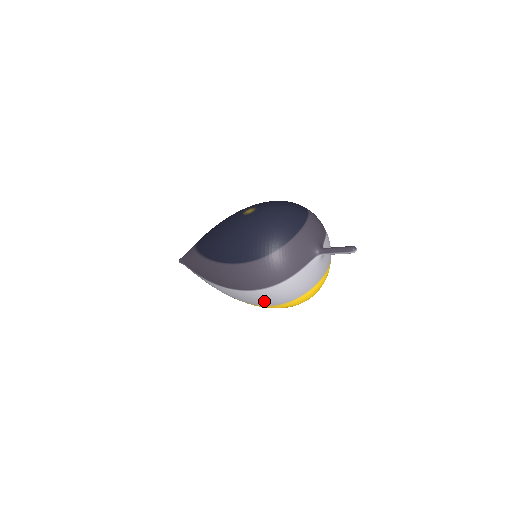
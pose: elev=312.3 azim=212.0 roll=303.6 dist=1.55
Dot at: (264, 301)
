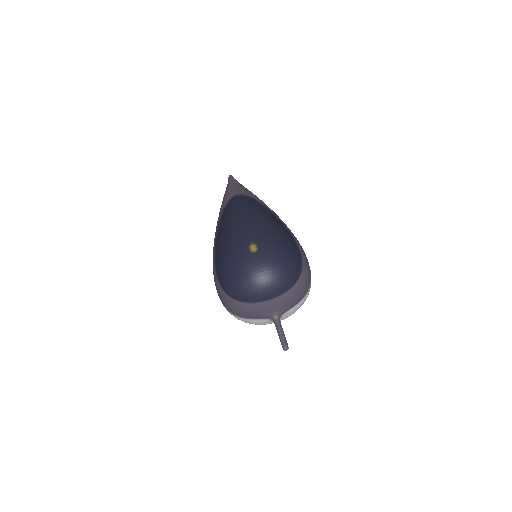
Dot at: occluded
